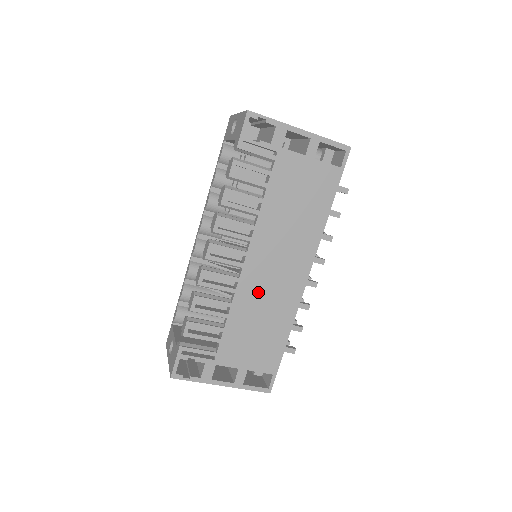
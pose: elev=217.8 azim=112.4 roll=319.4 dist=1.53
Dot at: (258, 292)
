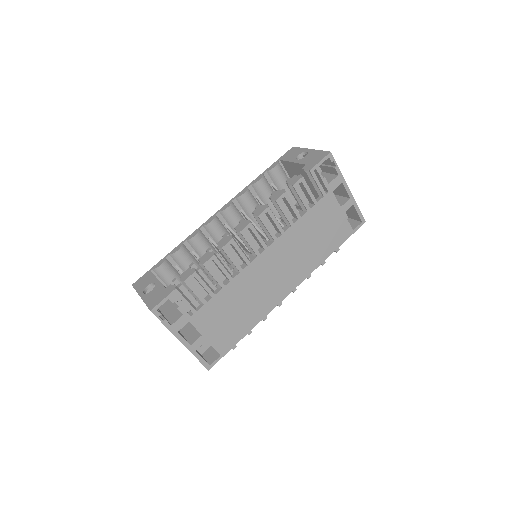
Dot at: (254, 282)
